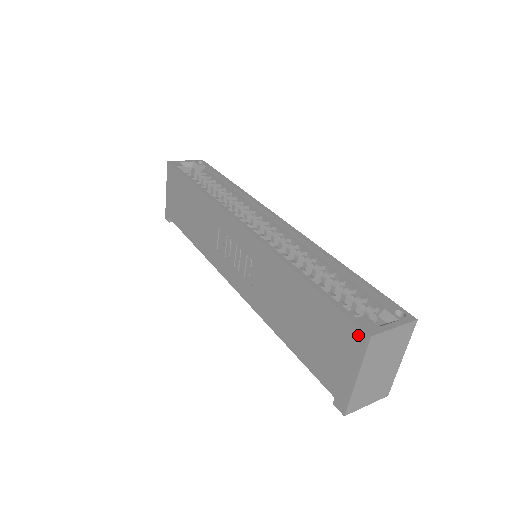
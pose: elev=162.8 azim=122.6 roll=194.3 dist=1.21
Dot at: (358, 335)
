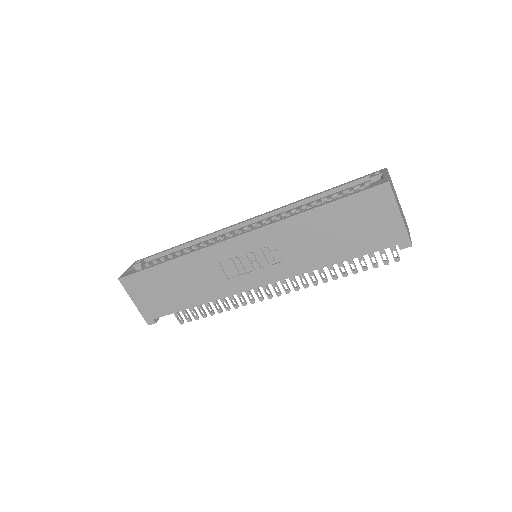
Dot at: (381, 191)
